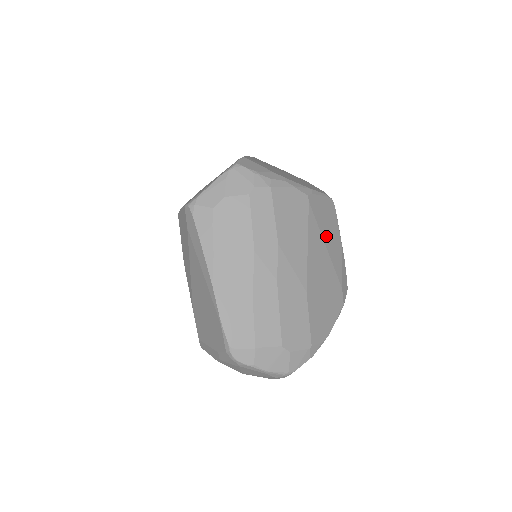
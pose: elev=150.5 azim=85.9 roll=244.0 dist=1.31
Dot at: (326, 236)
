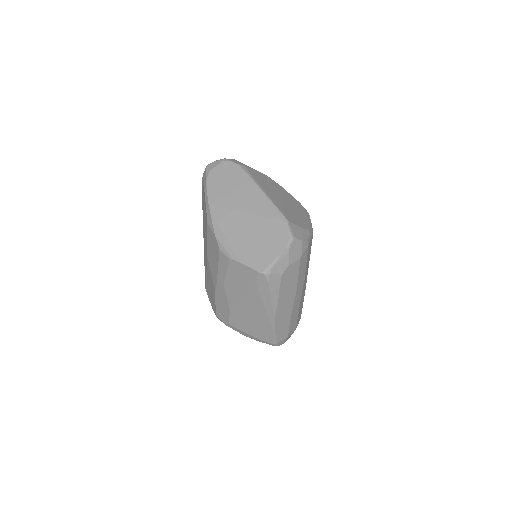
Dot at: occluded
